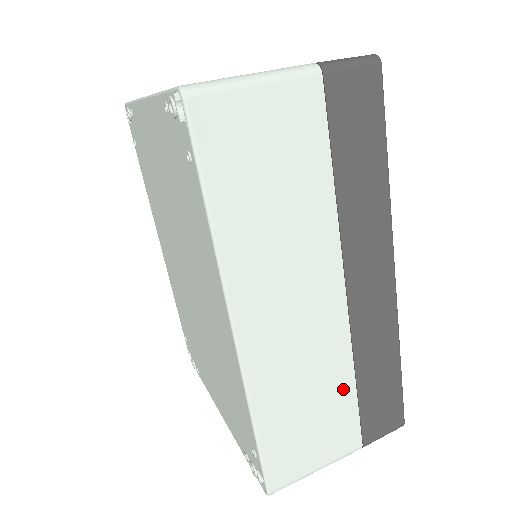
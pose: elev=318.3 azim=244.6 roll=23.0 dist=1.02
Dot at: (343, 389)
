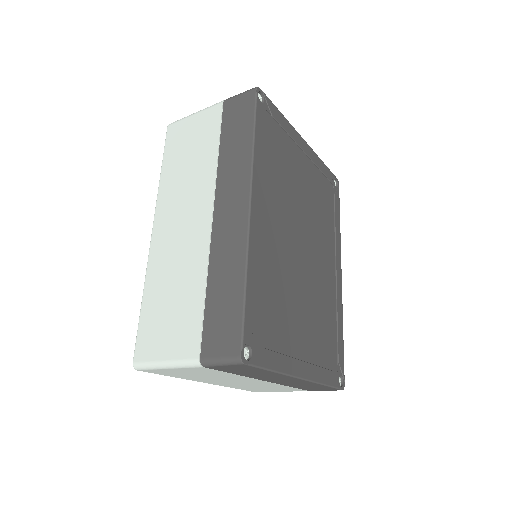
Dot at: (196, 293)
